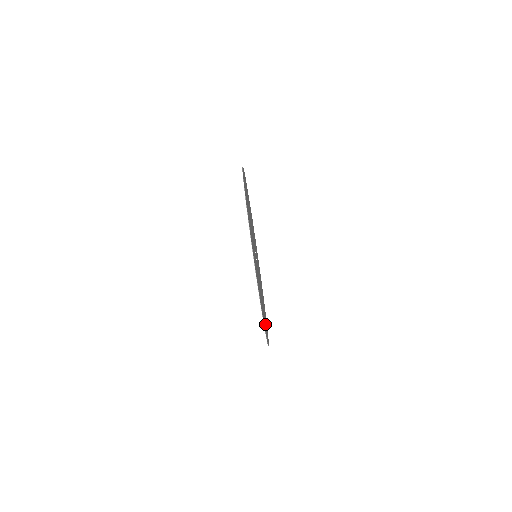
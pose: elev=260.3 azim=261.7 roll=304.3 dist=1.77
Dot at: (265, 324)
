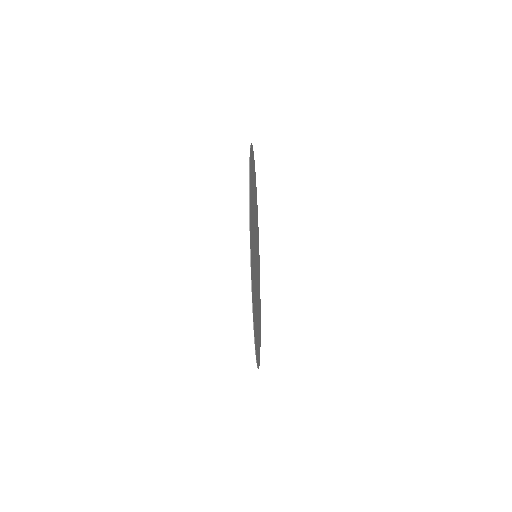
Dot at: (259, 329)
